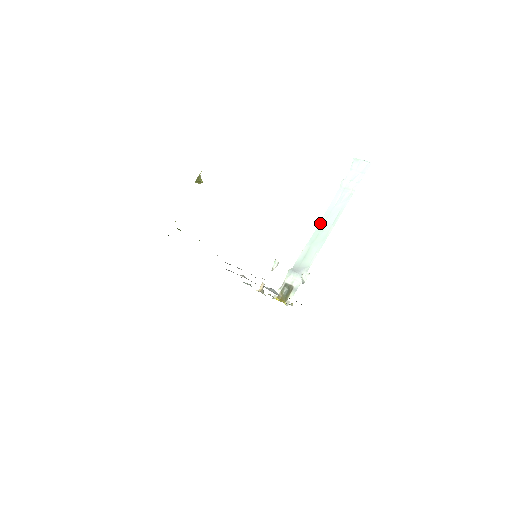
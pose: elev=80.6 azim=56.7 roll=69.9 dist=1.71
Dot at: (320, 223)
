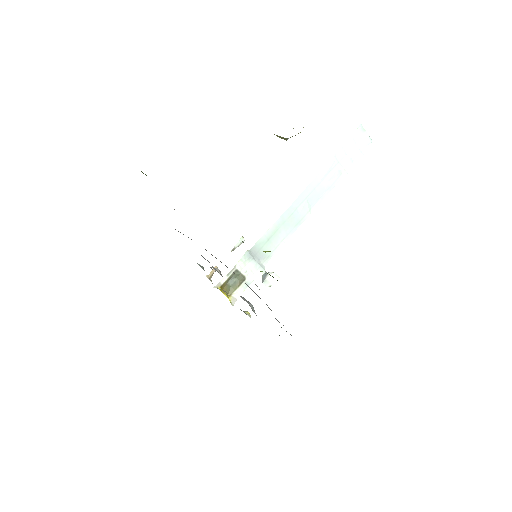
Dot at: (299, 198)
